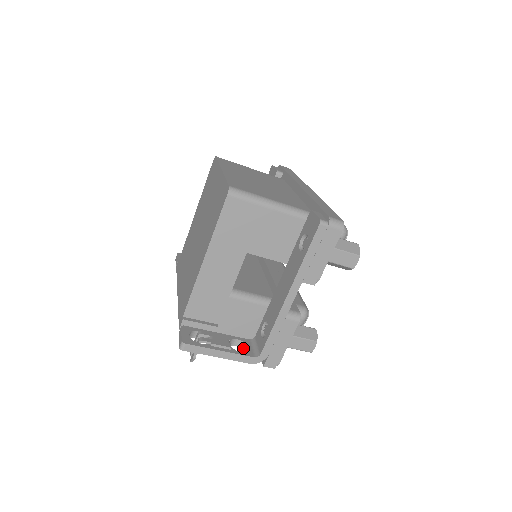
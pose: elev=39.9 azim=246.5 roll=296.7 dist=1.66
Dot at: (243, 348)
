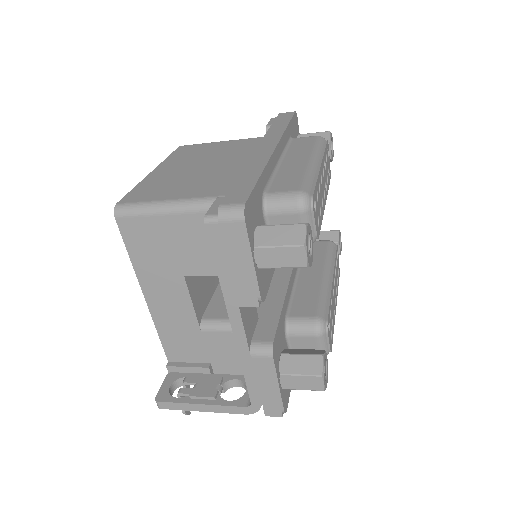
Dot at: occluded
